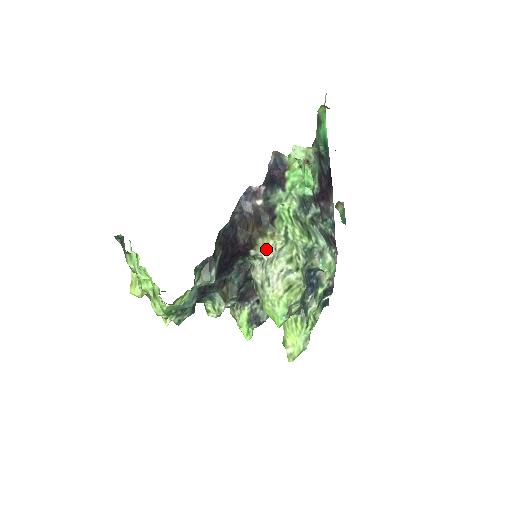
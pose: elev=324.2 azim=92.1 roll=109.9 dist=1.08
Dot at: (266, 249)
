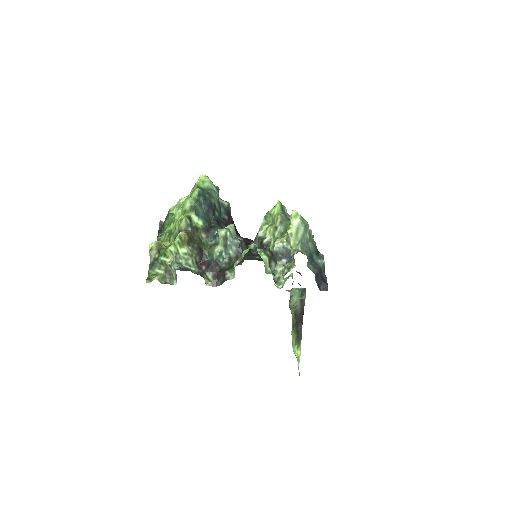
Dot at: occluded
